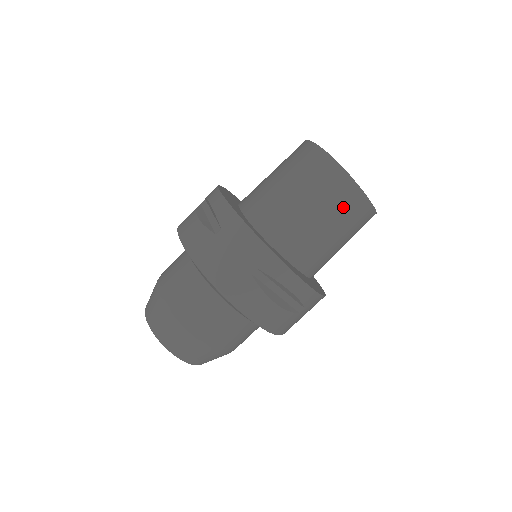
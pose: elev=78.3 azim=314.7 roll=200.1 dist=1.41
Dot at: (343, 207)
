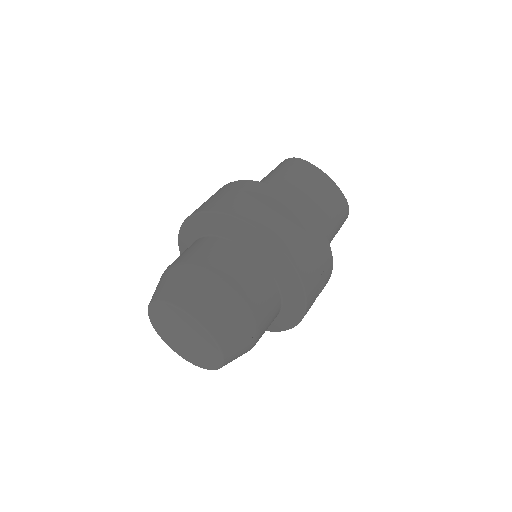
Dot at: (308, 177)
